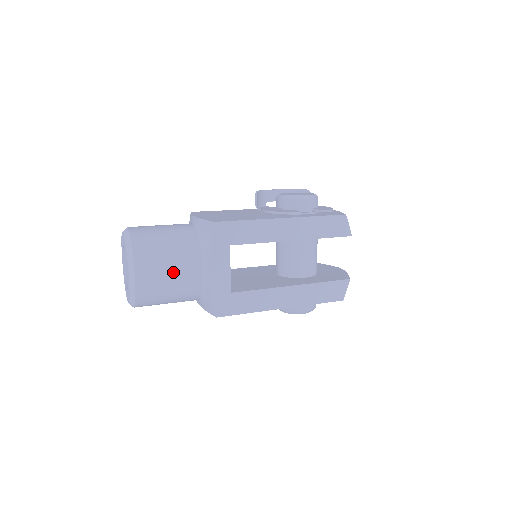
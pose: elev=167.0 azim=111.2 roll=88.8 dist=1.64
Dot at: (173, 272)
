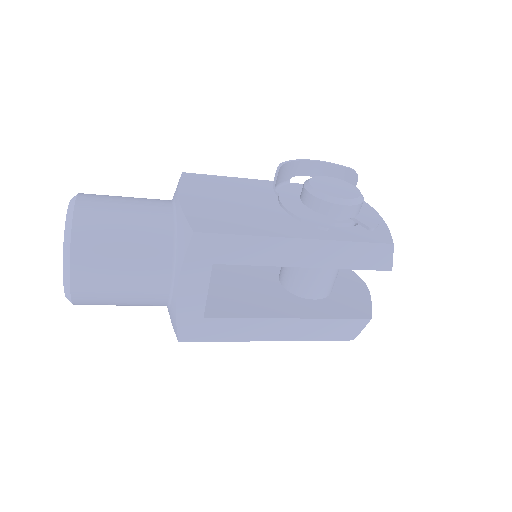
Dot at: (126, 282)
